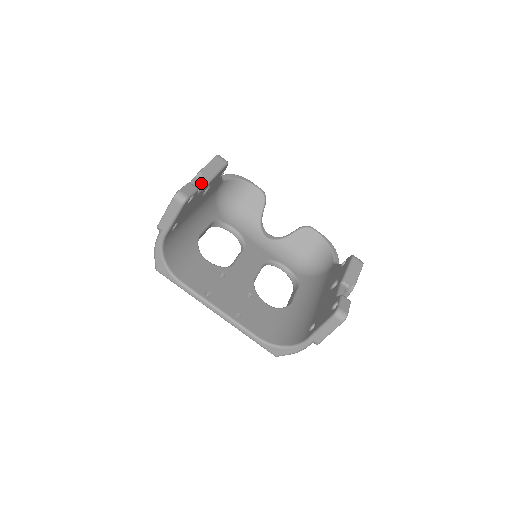
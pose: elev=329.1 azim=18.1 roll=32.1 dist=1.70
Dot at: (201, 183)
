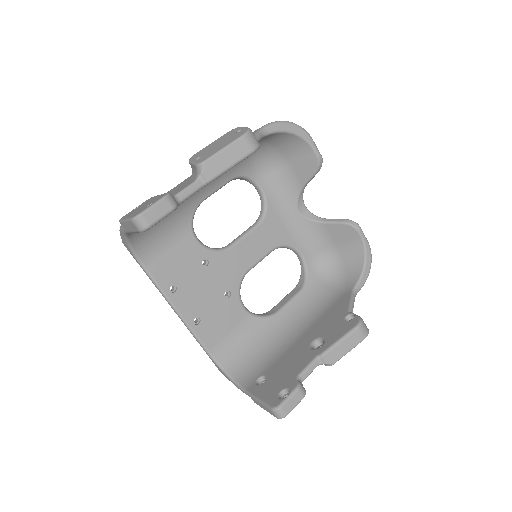
Dot at: (196, 183)
